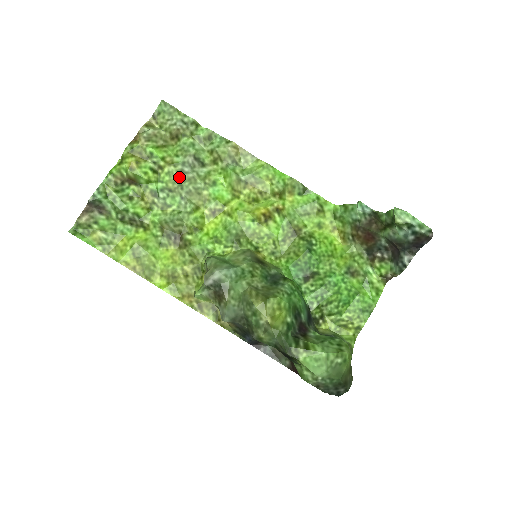
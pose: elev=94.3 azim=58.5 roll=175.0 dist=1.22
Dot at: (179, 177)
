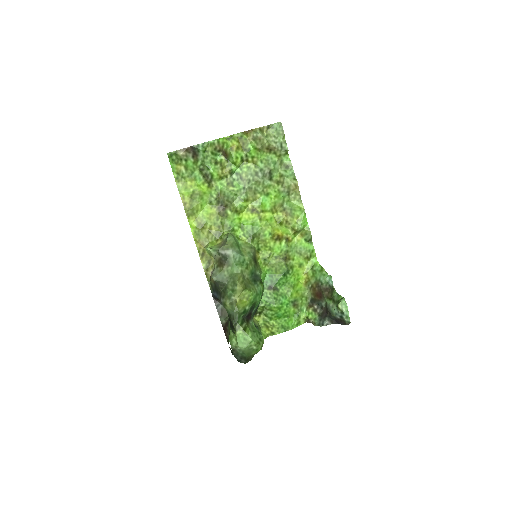
Dot at: (252, 175)
